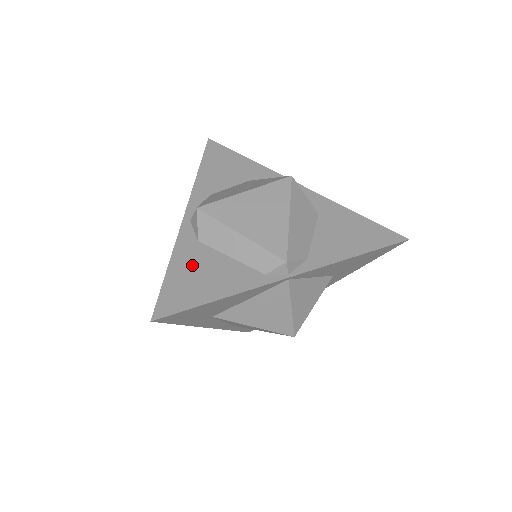
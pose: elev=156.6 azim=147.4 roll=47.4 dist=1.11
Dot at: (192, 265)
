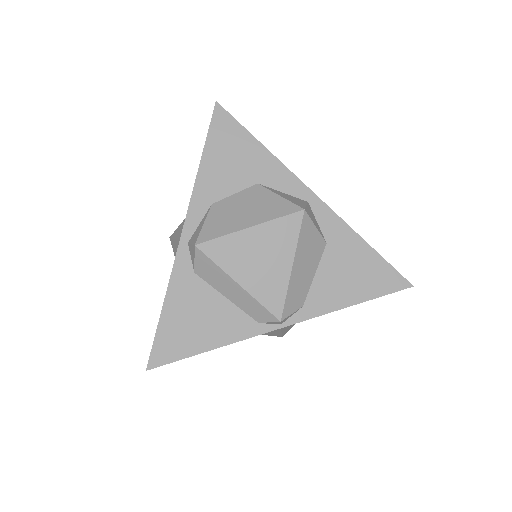
Dot at: (187, 306)
